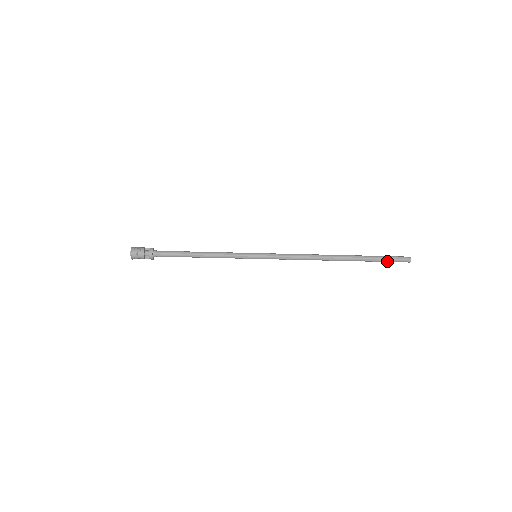
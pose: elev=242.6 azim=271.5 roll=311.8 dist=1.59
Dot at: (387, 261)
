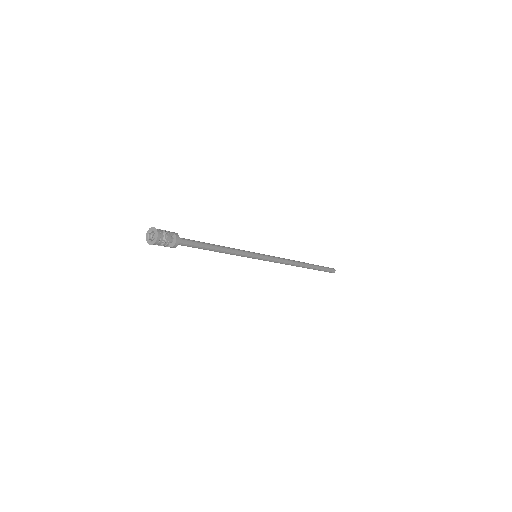
Dot at: (324, 271)
